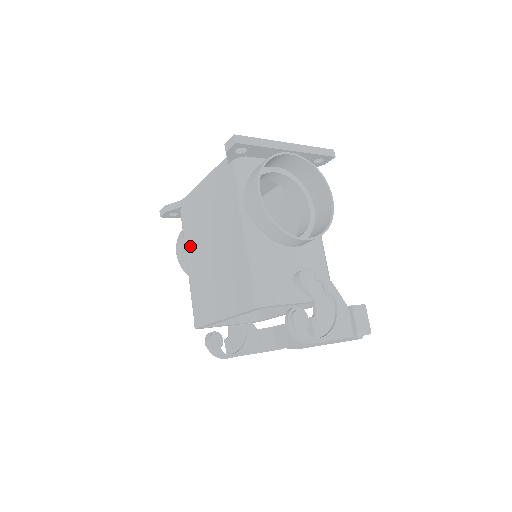
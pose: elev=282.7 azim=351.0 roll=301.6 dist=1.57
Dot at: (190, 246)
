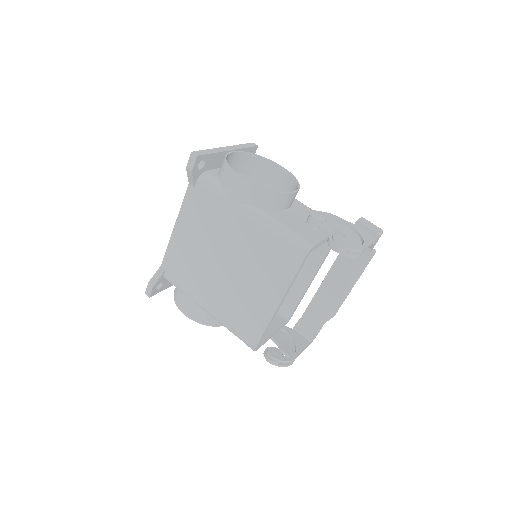
Dot at: (198, 290)
